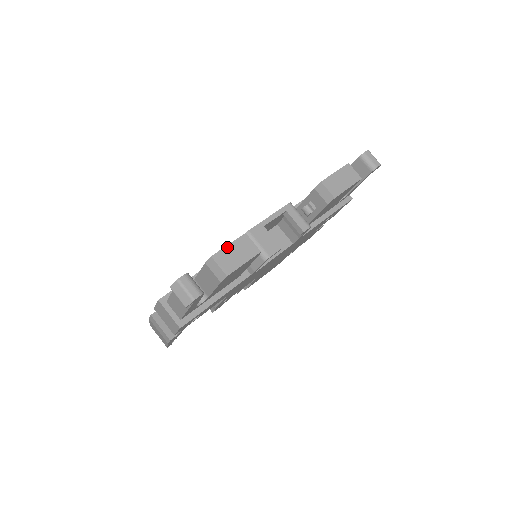
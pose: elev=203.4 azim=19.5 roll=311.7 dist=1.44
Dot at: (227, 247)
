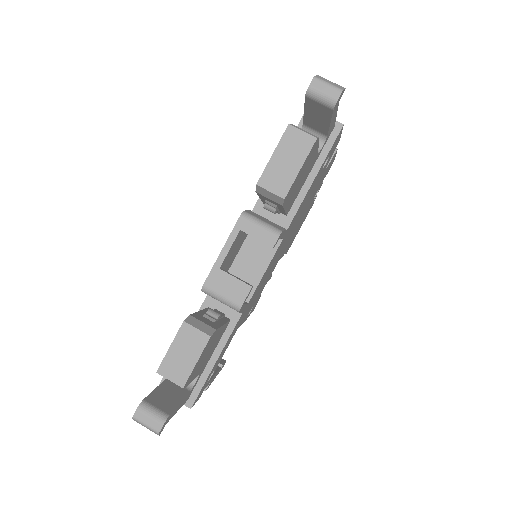
Dot at: (169, 351)
